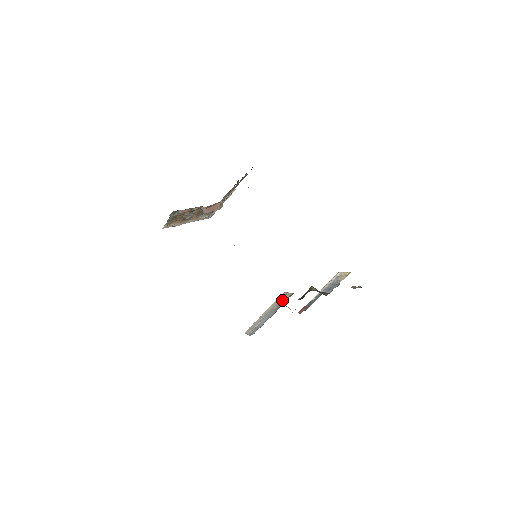
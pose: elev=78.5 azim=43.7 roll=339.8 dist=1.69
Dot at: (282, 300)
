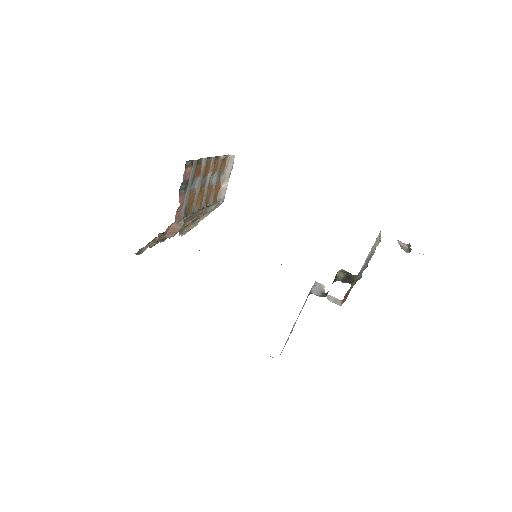
Dot at: (305, 301)
